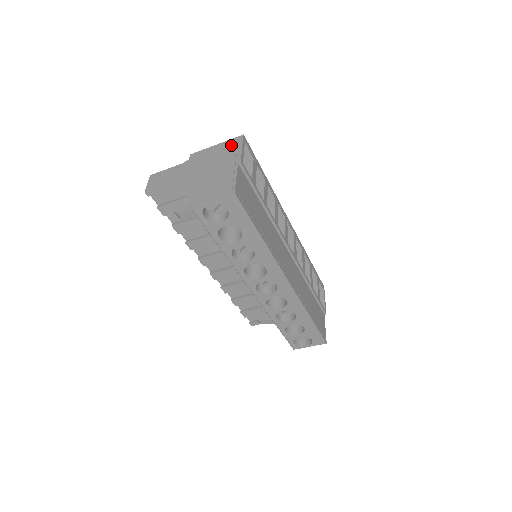
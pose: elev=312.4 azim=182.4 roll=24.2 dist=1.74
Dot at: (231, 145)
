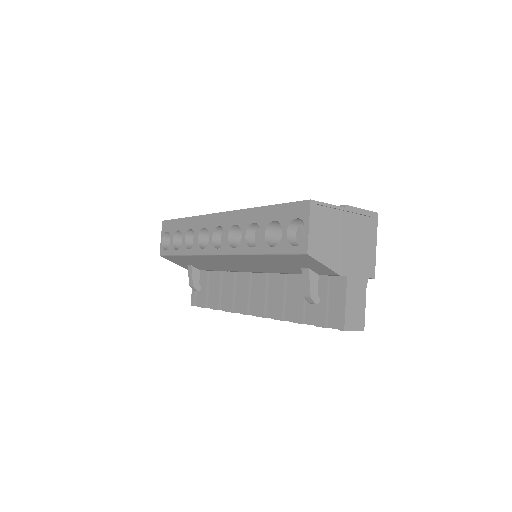
Dot at: occluded
